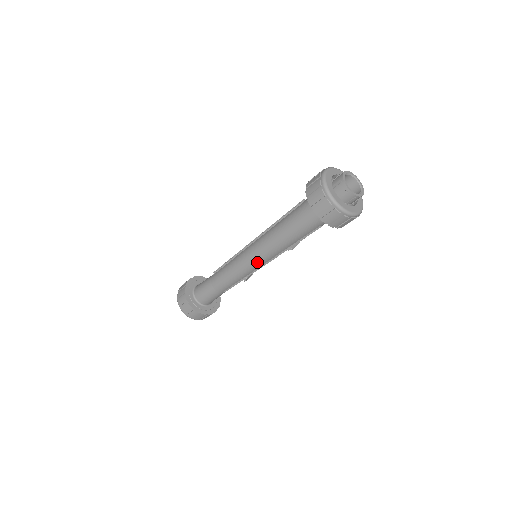
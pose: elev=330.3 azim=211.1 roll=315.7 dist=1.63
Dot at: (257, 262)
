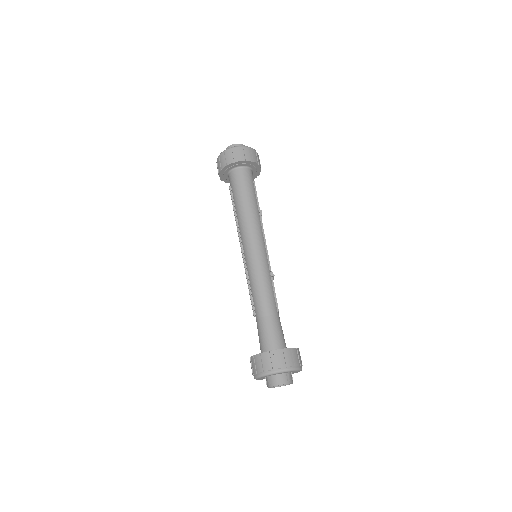
Dot at: (260, 246)
